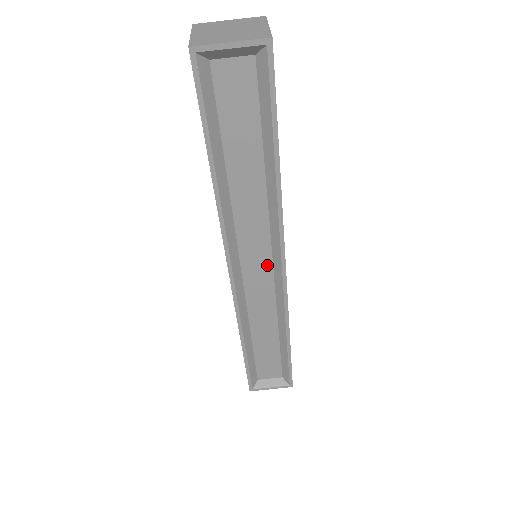
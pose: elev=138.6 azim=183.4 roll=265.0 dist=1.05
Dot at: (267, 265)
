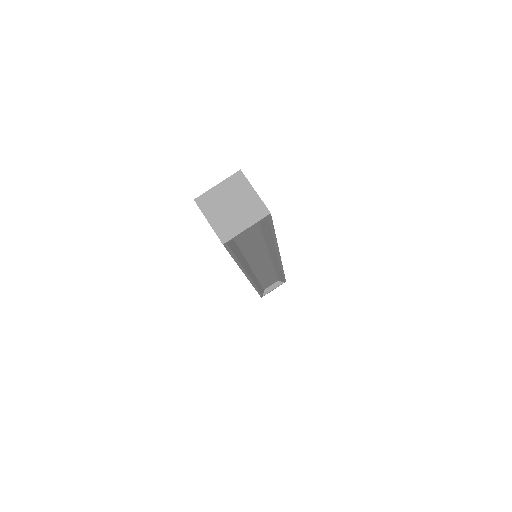
Dot at: (267, 261)
